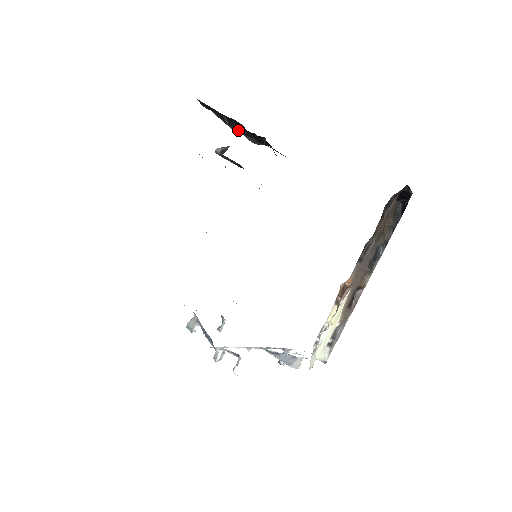
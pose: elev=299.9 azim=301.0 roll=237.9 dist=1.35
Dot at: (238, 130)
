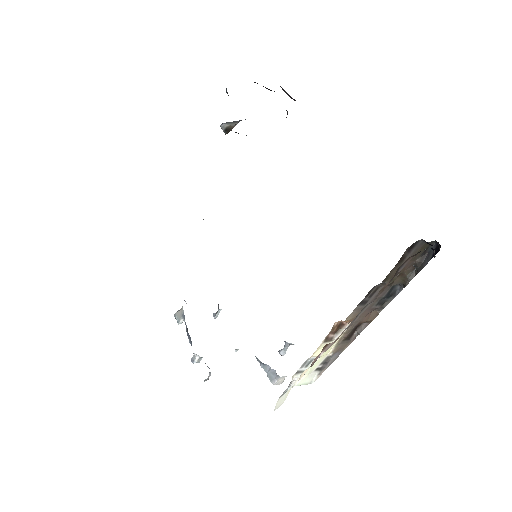
Dot at: occluded
